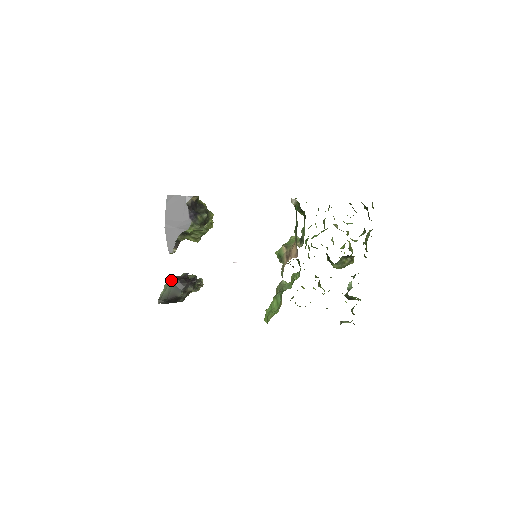
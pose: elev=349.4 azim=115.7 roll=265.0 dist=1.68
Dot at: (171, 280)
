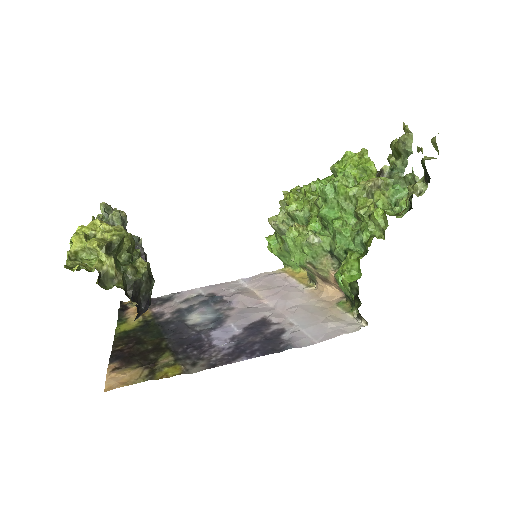
Dot at: occluded
